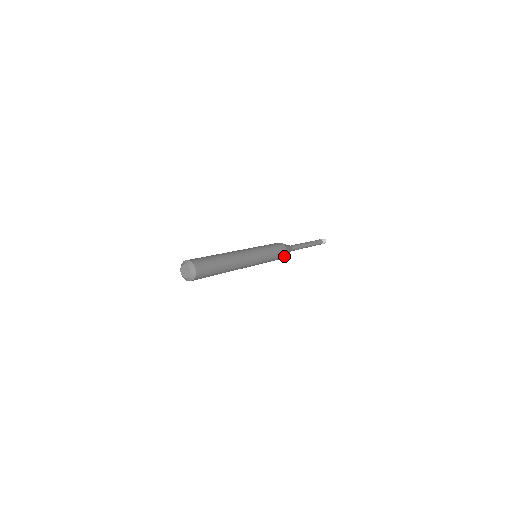
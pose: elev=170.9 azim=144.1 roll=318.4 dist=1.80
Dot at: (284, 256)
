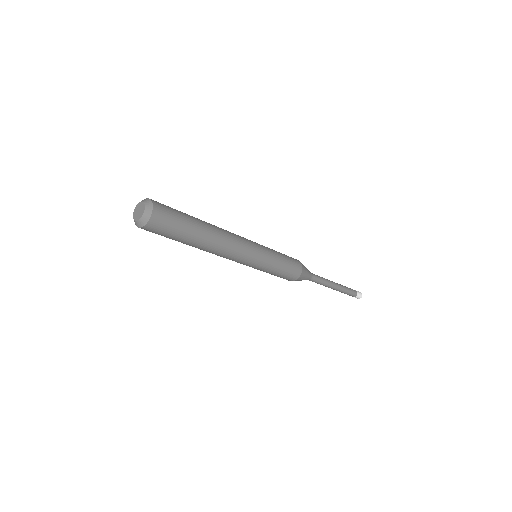
Dot at: (300, 270)
